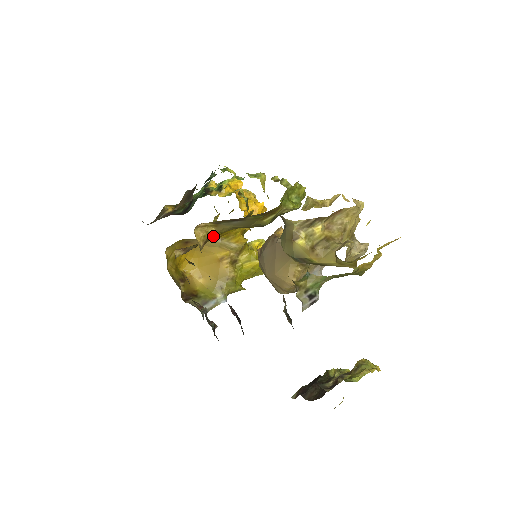
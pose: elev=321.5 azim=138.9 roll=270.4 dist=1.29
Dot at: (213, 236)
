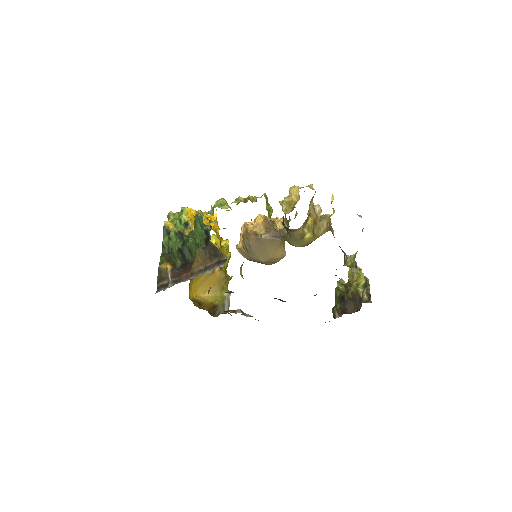
Dot at: occluded
